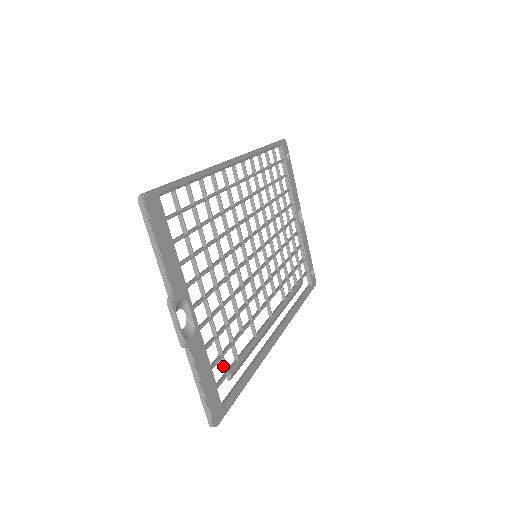
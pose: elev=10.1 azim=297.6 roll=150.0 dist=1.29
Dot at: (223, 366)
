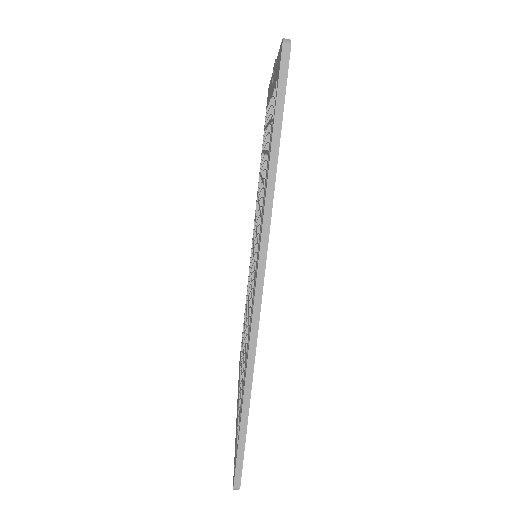
Dot at: occluded
